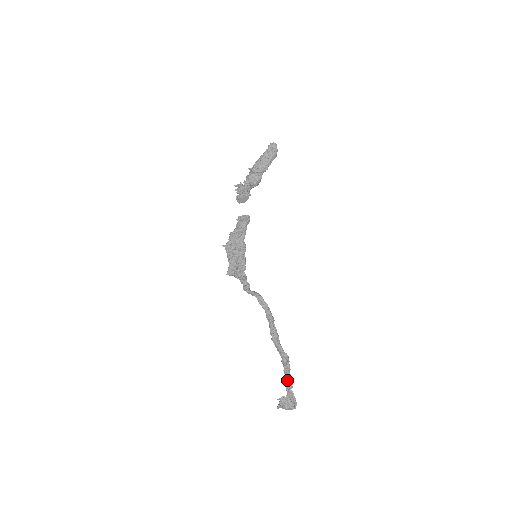
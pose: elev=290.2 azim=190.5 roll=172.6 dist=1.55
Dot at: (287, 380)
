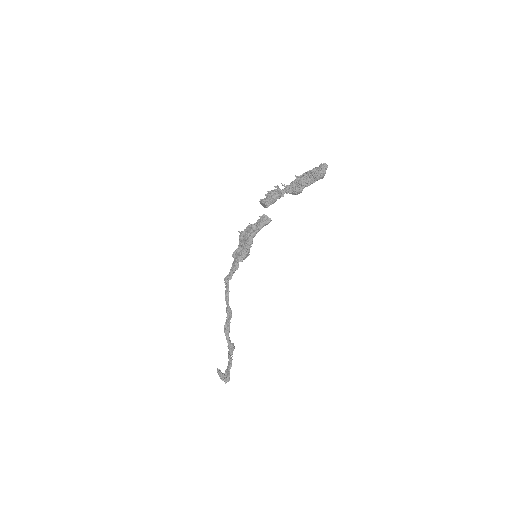
Dot at: (229, 361)
